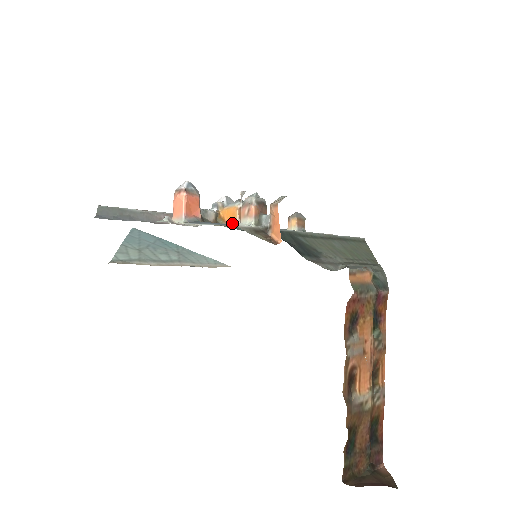
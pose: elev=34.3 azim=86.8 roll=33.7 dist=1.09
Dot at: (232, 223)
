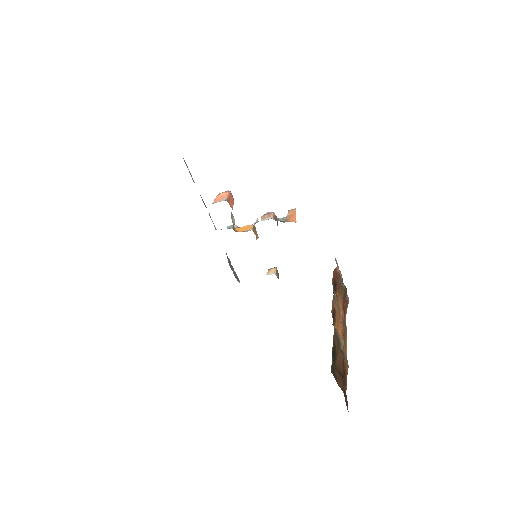
Dot at: (246, 231)
